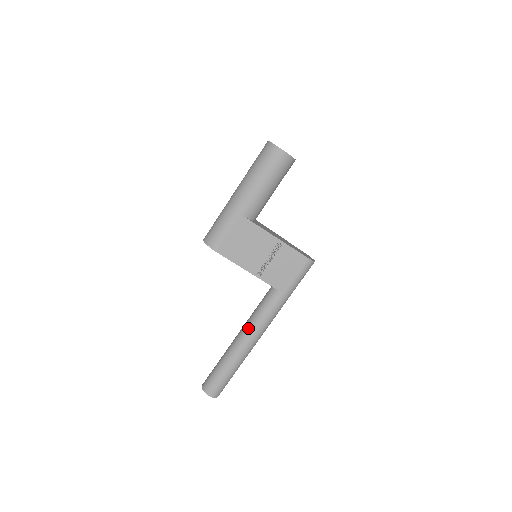
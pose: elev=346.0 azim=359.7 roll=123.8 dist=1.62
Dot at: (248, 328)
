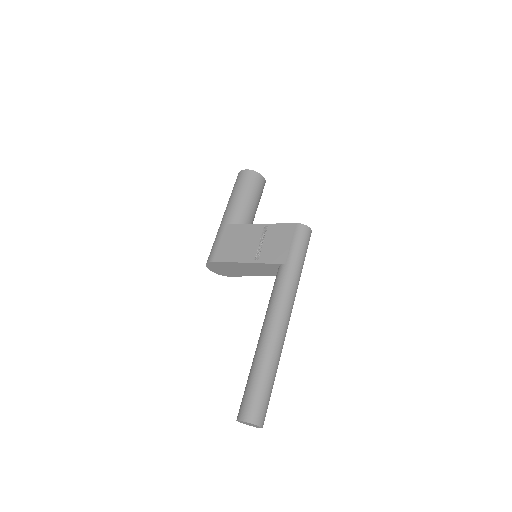
Dot at: (265, 318)
